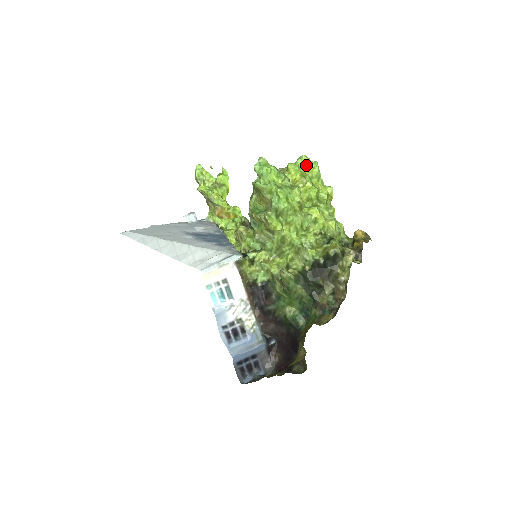
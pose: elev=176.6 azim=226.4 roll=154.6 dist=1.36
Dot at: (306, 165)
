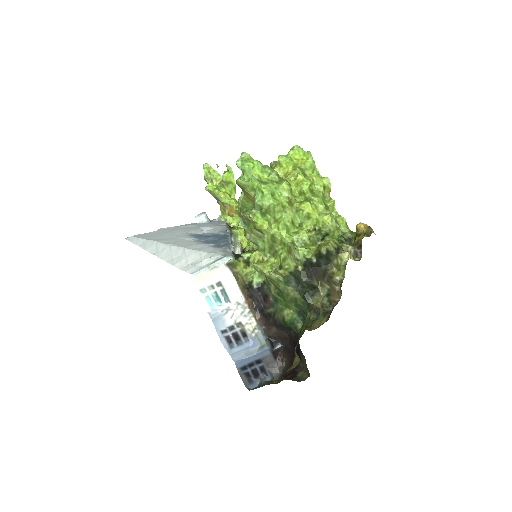
Dot at: (299, 156)
